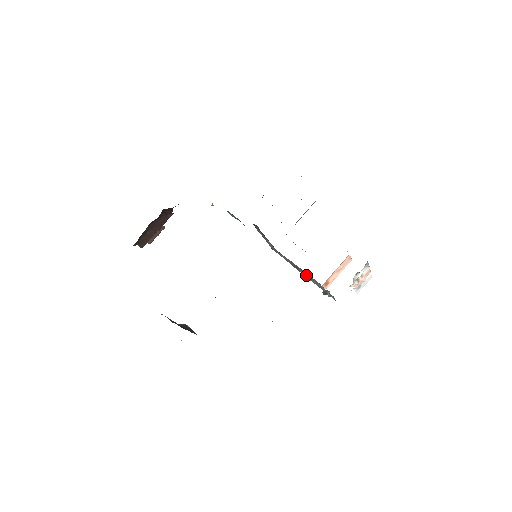
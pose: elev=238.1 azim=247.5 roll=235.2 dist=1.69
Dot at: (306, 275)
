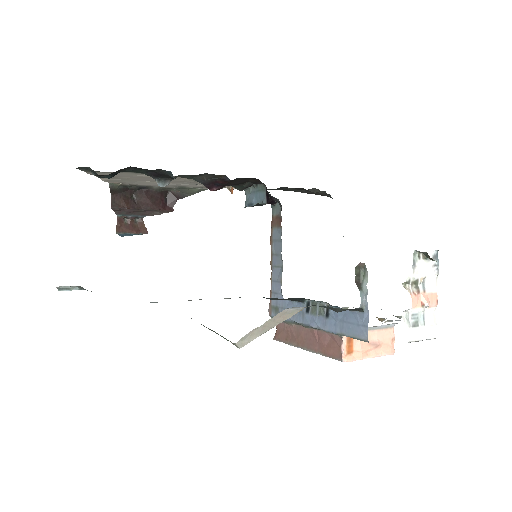
Dot at: (320, 311)
